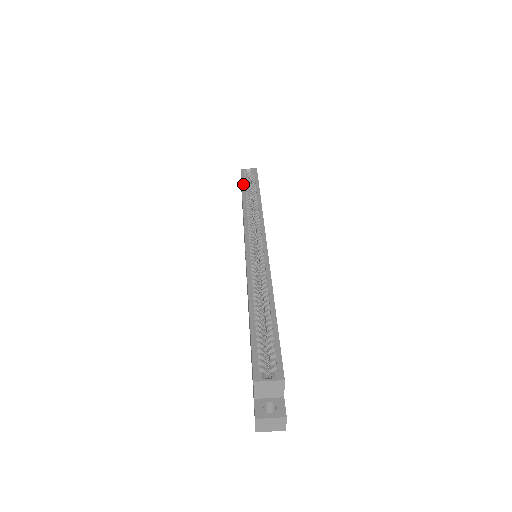
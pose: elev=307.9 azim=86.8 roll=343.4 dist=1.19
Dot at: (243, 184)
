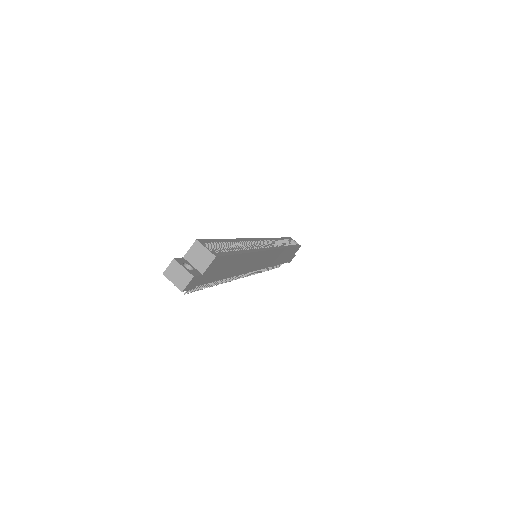
Dot at: (285, 238)
